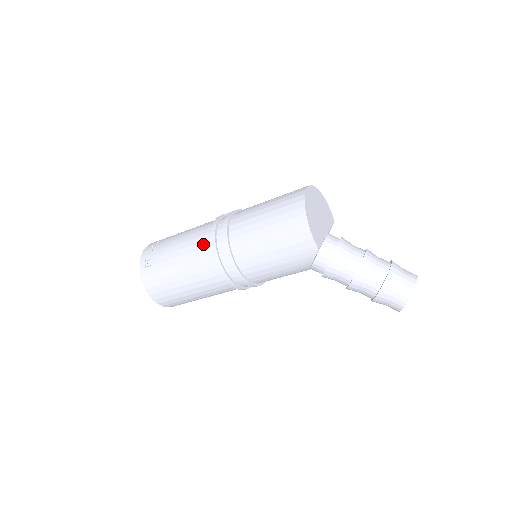
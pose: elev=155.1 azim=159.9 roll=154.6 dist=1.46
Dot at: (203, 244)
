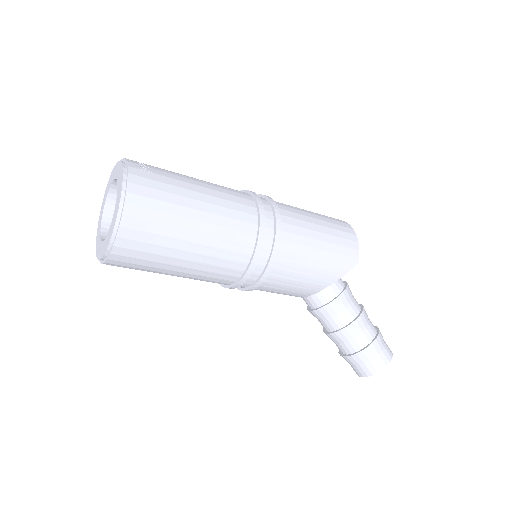
Dot at: (240, 194)
